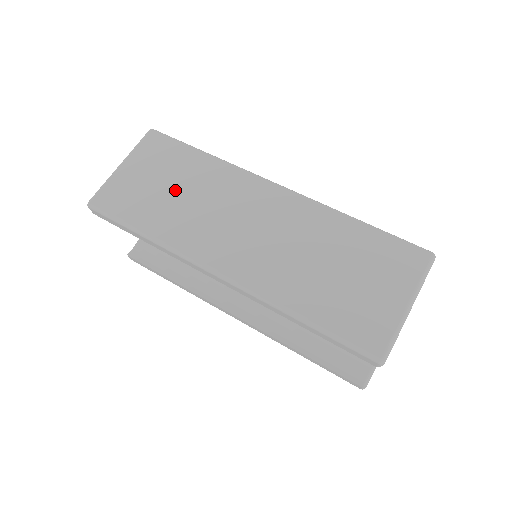
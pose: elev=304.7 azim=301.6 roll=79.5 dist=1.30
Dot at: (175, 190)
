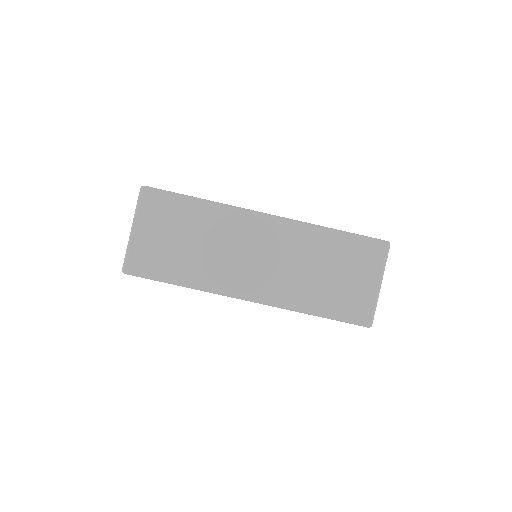
Dot at: (189, 241)
